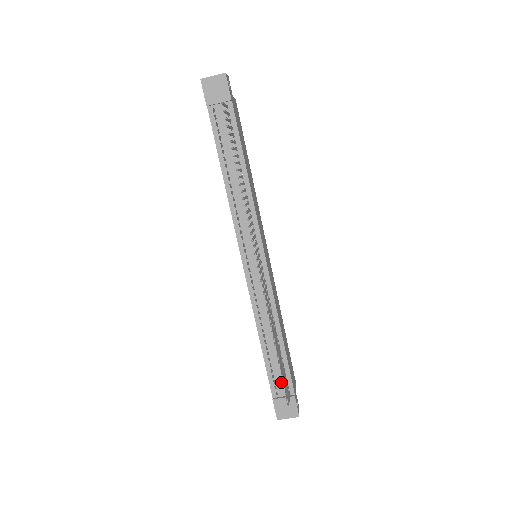
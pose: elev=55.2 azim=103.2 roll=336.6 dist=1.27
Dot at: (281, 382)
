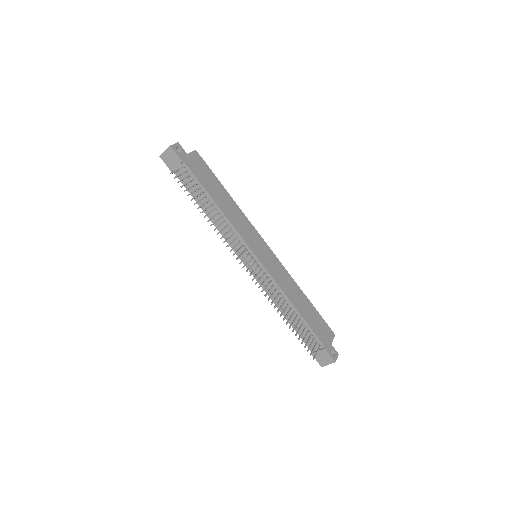
Dot at: (311, 340)
